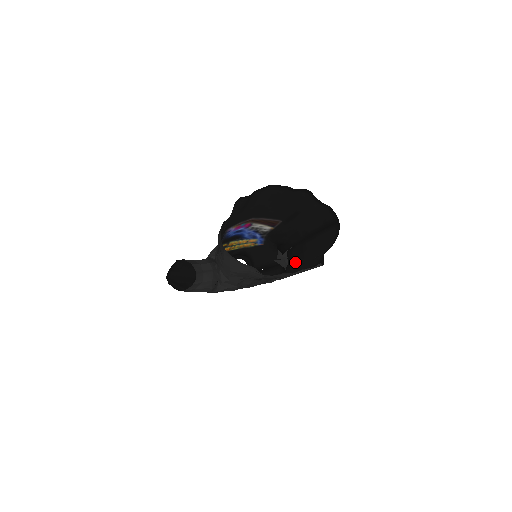
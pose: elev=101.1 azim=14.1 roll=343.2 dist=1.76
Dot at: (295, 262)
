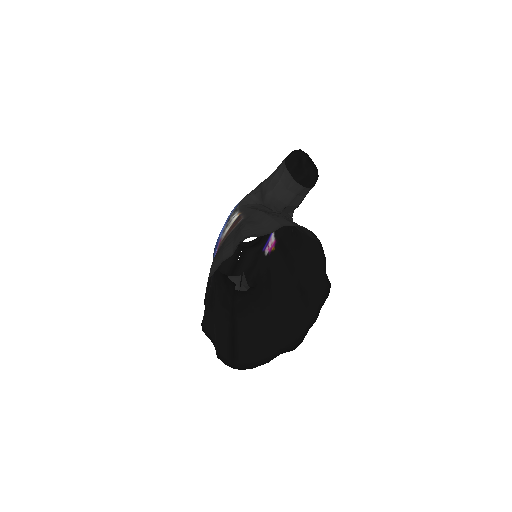
Dot at: (294, 226)
